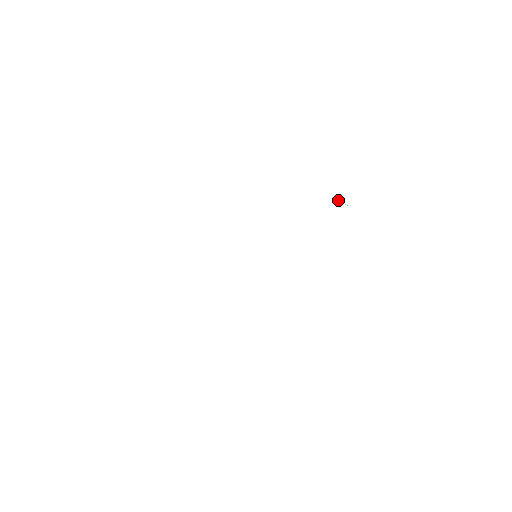
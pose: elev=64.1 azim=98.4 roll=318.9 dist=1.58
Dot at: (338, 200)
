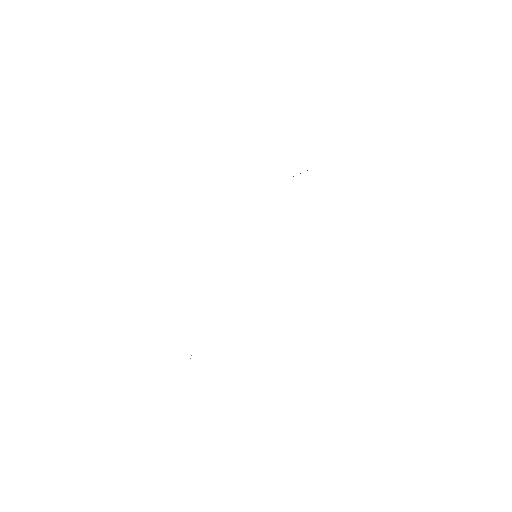
Dot at: occluded
